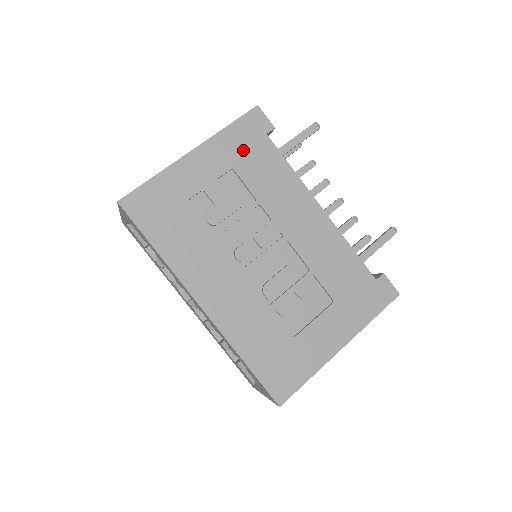
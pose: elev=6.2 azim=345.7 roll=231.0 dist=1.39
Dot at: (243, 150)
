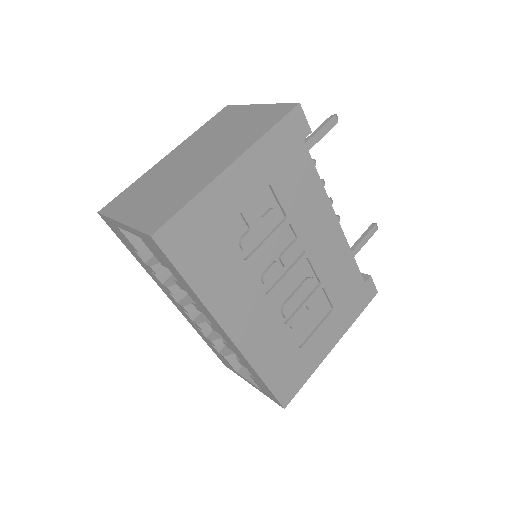
Dot at: (281, 160)
